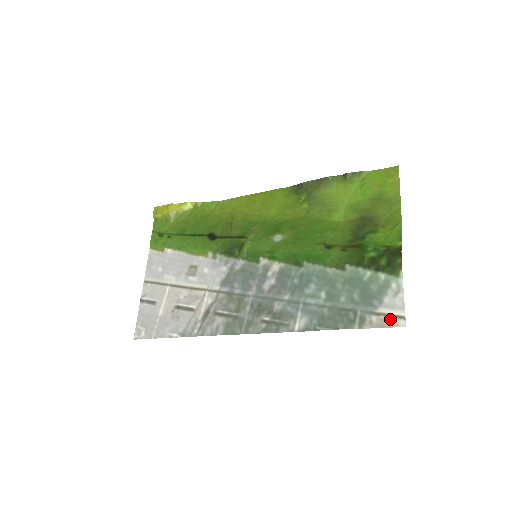
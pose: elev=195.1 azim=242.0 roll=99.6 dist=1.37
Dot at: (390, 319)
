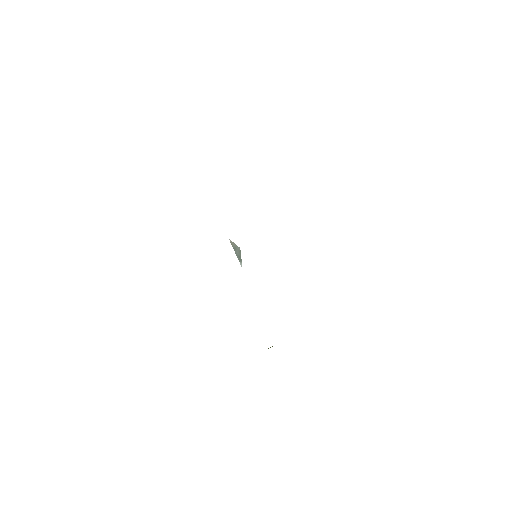
Dot at: occluded
